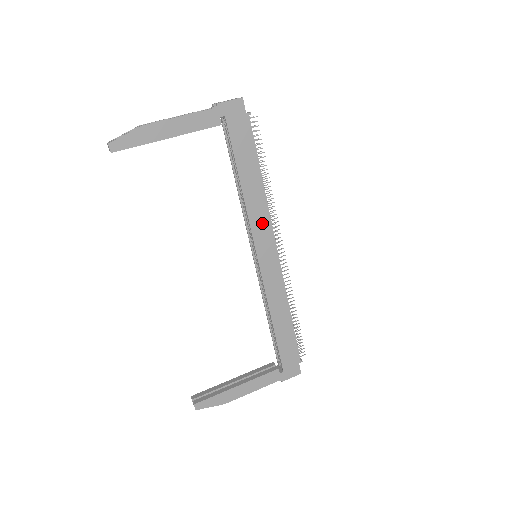
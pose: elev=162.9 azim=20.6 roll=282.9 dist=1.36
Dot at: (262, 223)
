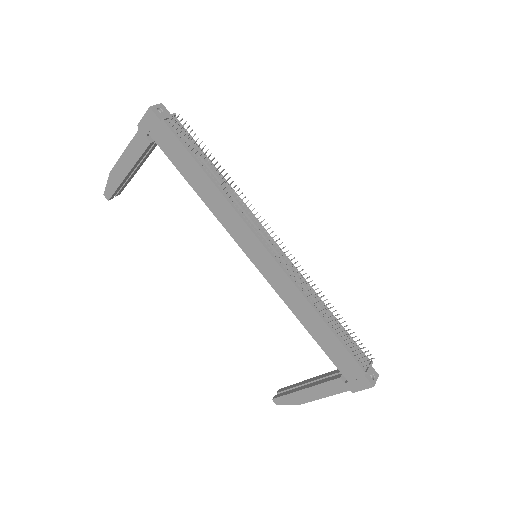
Dot at: (235, 223)
